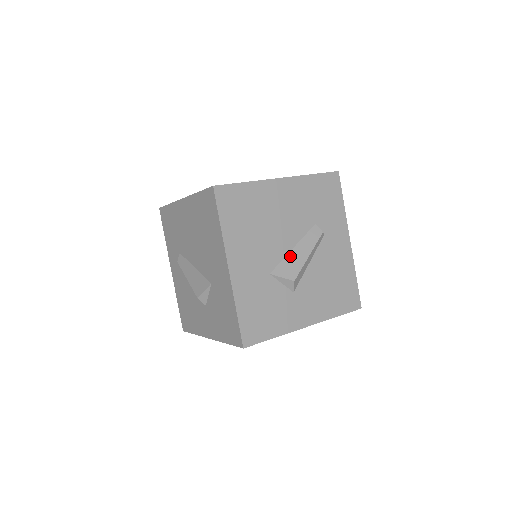
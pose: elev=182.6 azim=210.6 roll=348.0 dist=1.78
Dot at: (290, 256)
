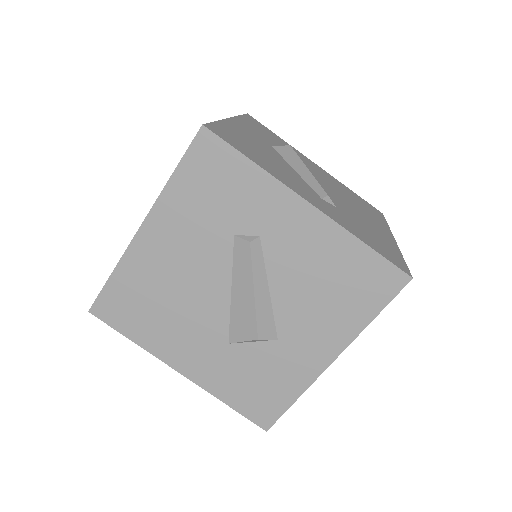
Dot at: (234, 306)
